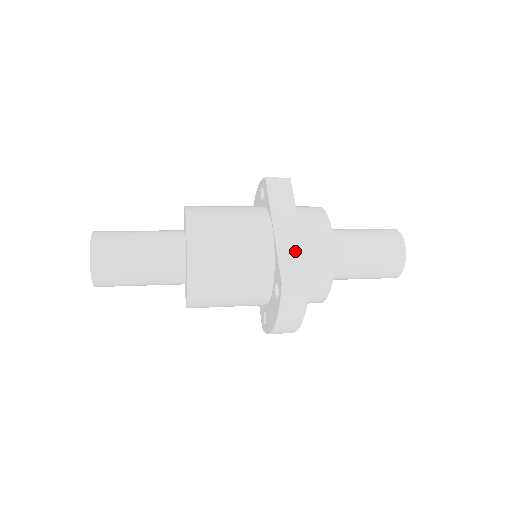
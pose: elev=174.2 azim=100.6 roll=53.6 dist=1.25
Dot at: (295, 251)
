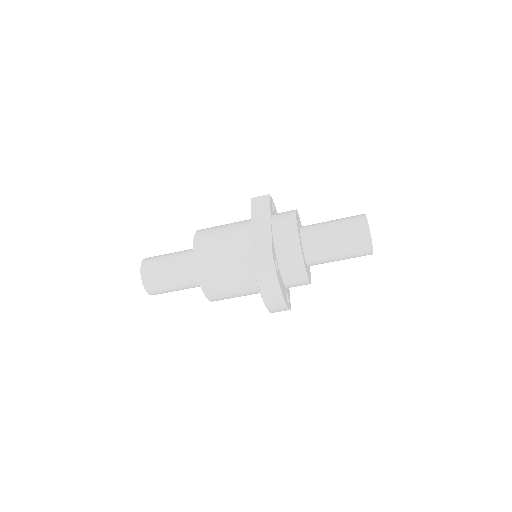
Dot at: (265, 238)
